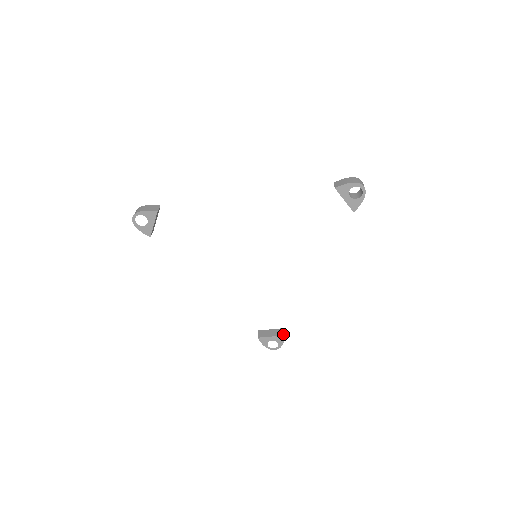
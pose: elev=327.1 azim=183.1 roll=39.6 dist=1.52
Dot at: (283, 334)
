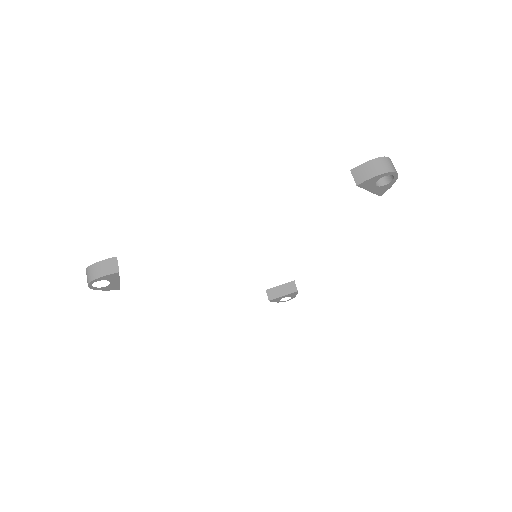
Dot at: (295, 290)
